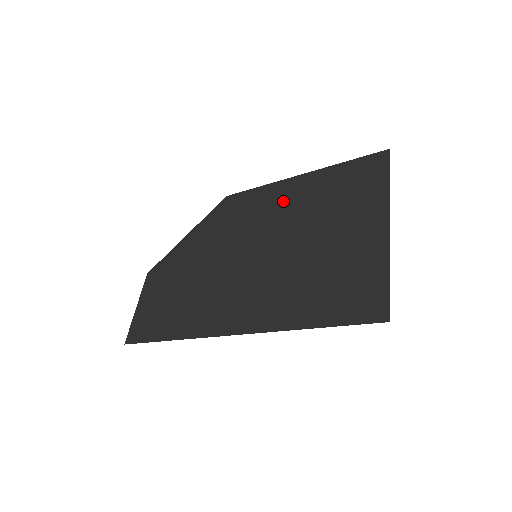
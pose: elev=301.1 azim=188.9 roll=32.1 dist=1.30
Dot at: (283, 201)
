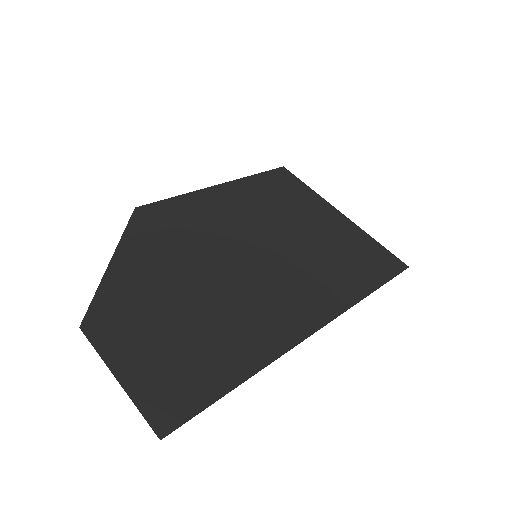
Dot at: (228, 206)
